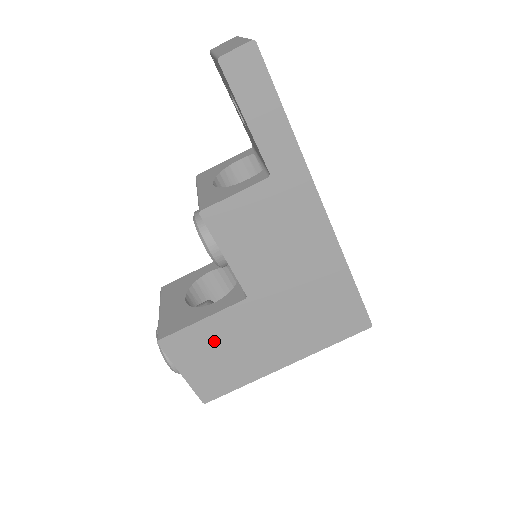
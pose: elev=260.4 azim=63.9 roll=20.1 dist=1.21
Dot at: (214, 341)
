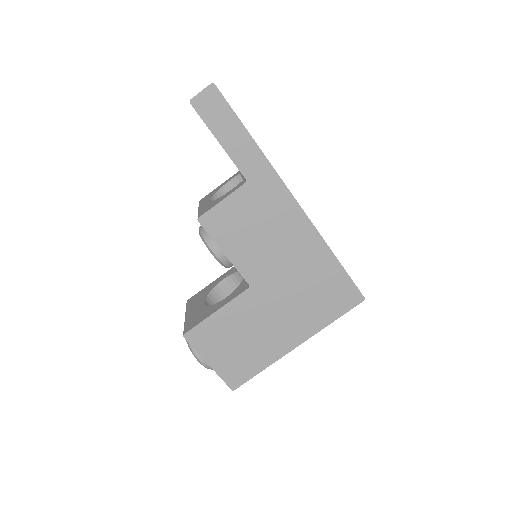
Dot at: (230, 330)
